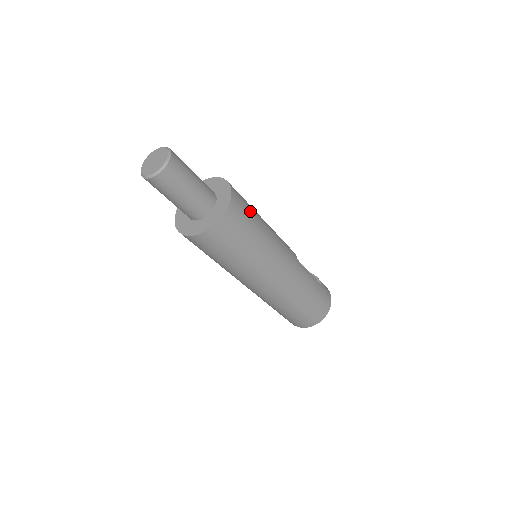
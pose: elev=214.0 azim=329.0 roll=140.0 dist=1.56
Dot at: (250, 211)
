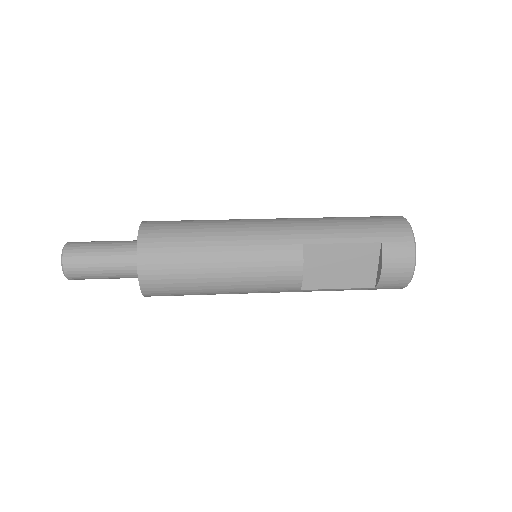
Dot at: (181, 294)
